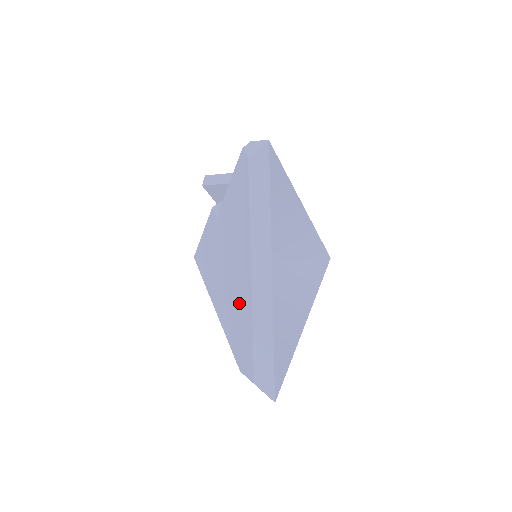
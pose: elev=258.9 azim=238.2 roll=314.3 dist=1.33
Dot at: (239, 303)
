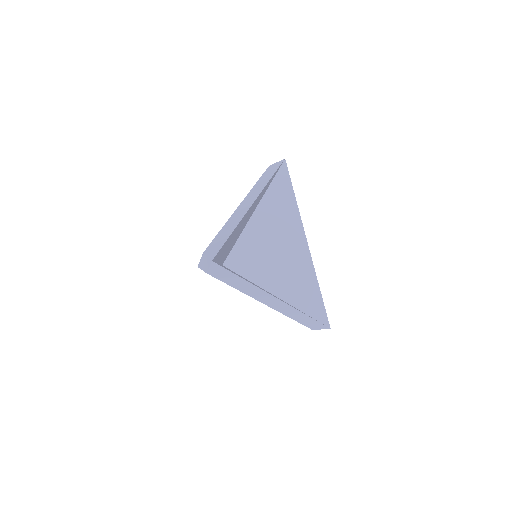
Dot at: occluded
